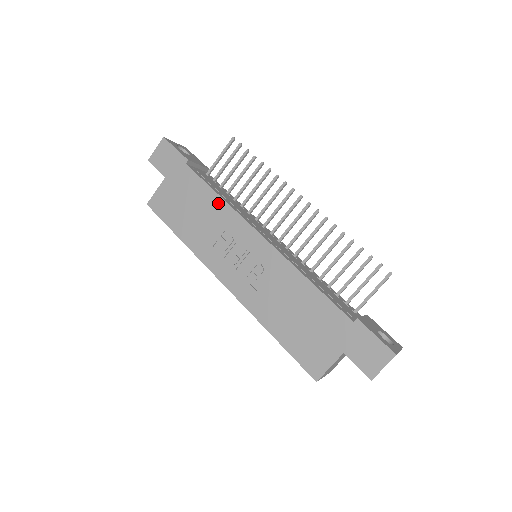
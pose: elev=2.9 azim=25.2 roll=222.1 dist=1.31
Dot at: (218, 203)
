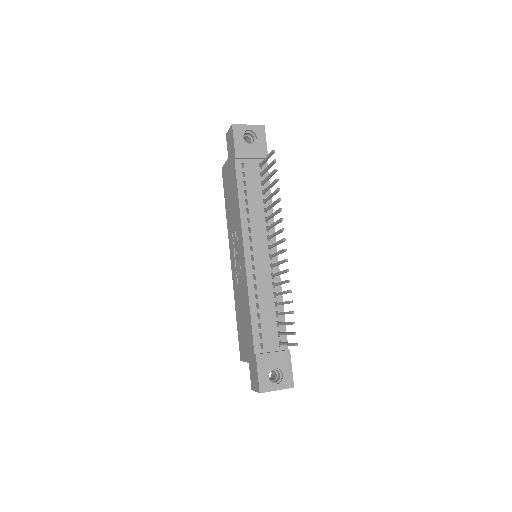
Dot at: (238, 207)
